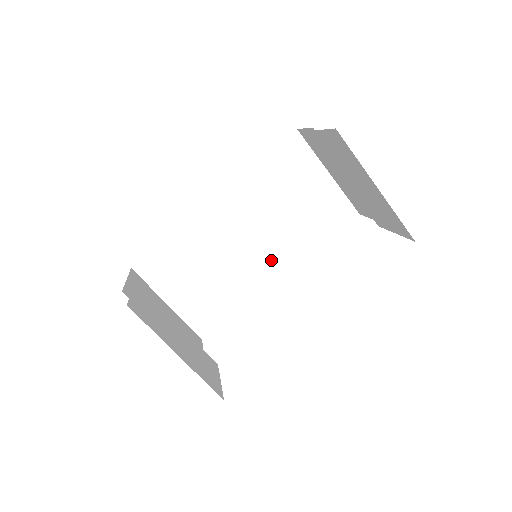
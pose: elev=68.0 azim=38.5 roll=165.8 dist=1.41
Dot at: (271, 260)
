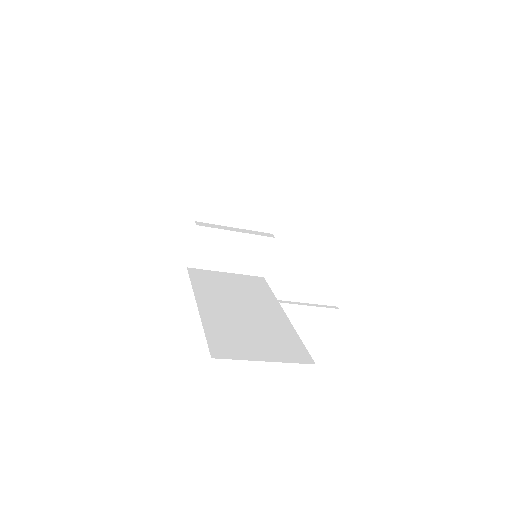
Dot at: occluded
